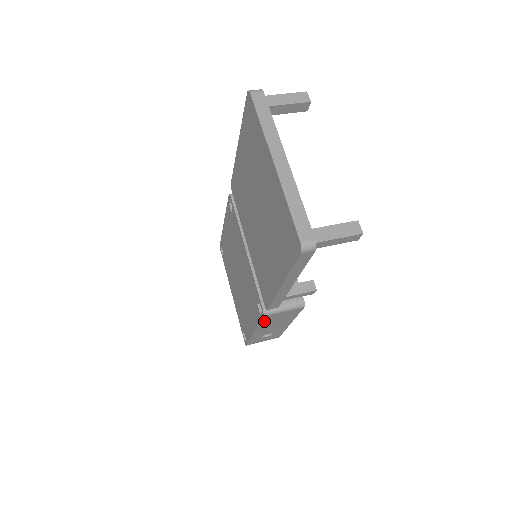
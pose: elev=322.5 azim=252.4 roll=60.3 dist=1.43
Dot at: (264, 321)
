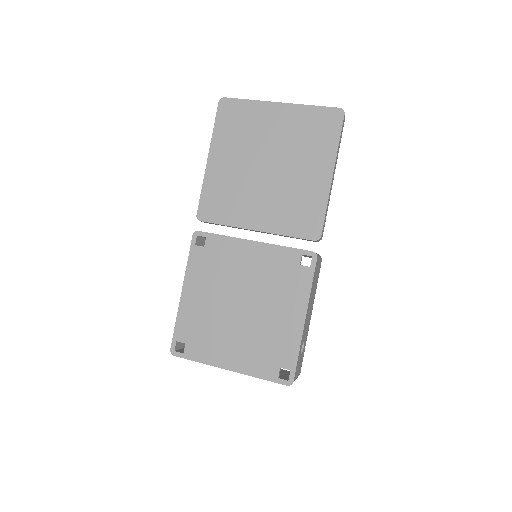
Dot at: (313, 278)
